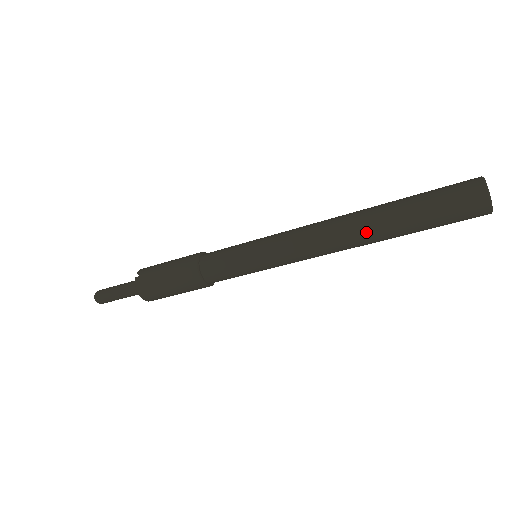
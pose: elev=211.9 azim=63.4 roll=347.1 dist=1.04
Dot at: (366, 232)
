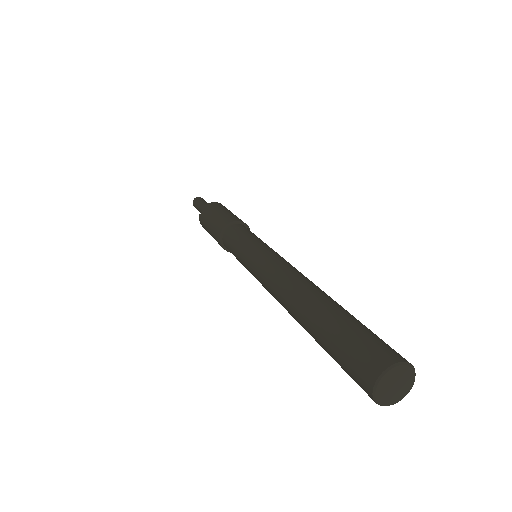
Dot at: (297, 321)
